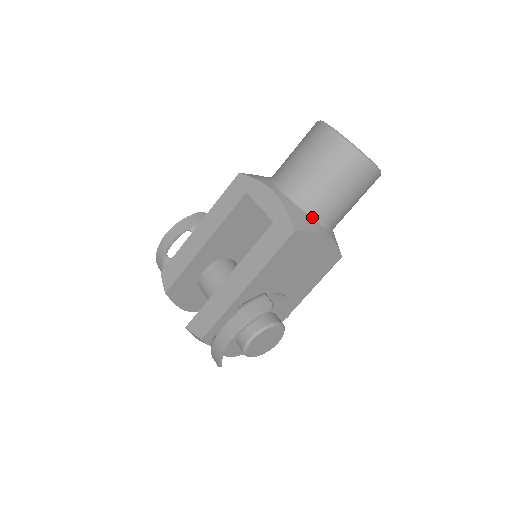
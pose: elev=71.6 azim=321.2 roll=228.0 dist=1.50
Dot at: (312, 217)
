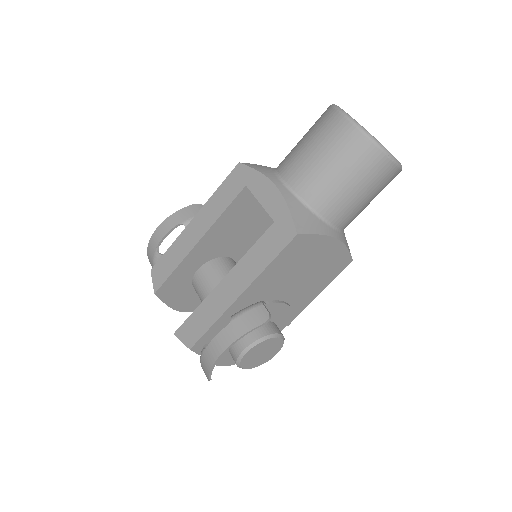
Dot at: (319, 217)
